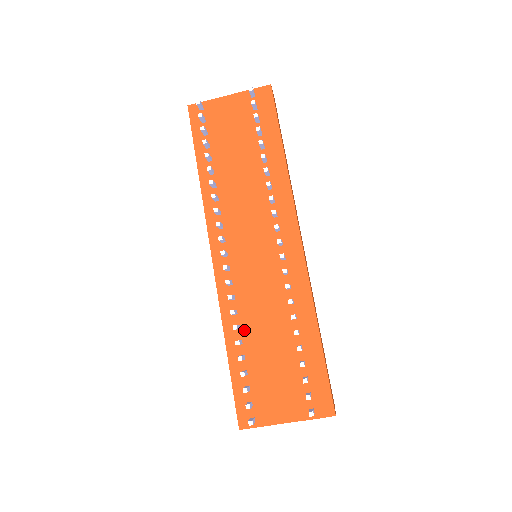
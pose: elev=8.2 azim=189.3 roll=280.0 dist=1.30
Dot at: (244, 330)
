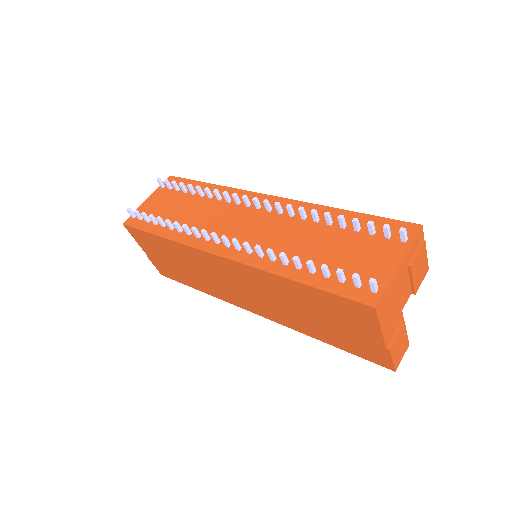
Dot at: occluded
